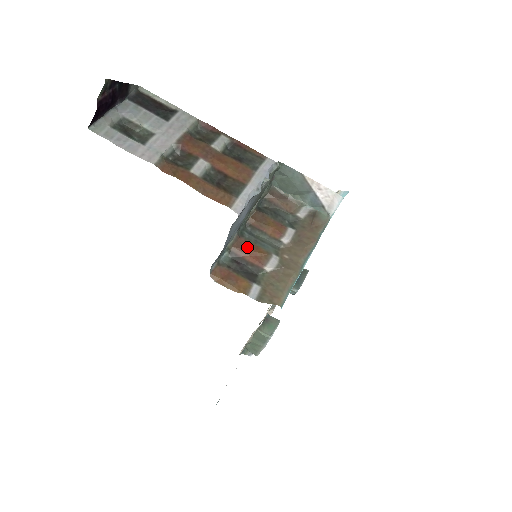
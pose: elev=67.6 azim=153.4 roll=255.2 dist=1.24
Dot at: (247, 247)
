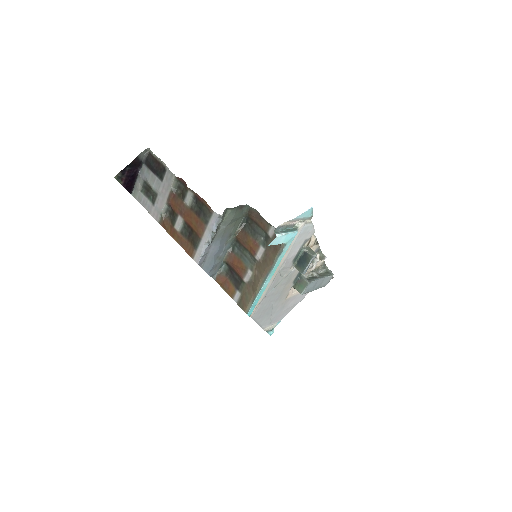
Dot at: (235, 261)
